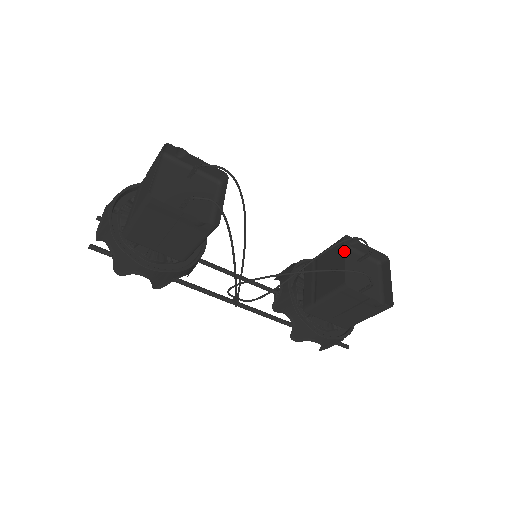
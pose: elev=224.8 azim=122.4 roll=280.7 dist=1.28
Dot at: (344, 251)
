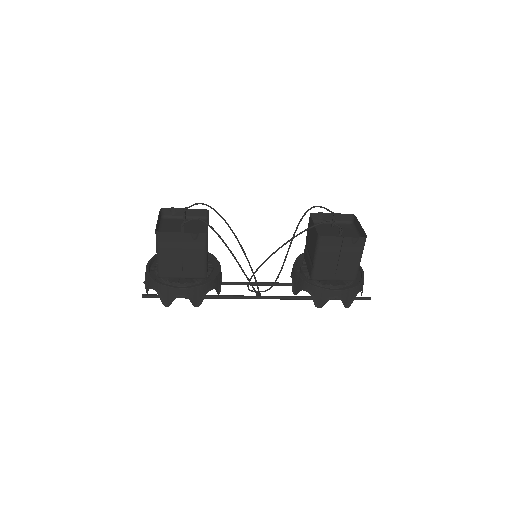
Dot at: (312, 220)
